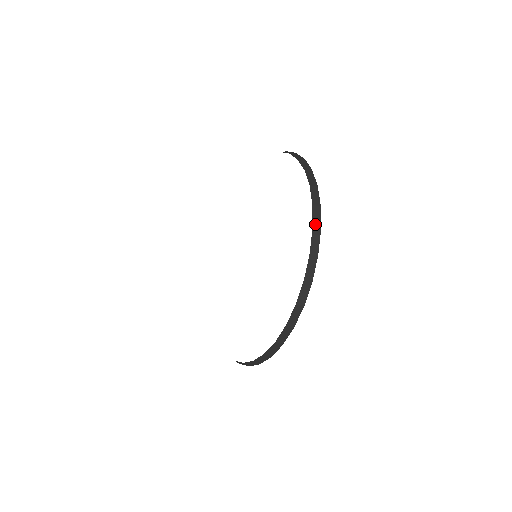
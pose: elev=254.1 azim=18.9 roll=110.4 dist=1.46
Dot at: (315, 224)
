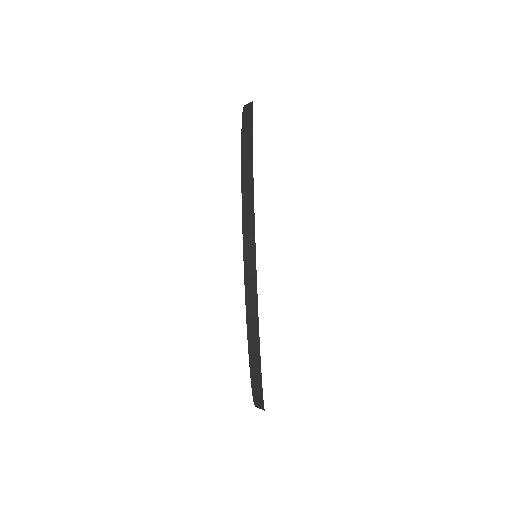
Dot at: (246, 227)
